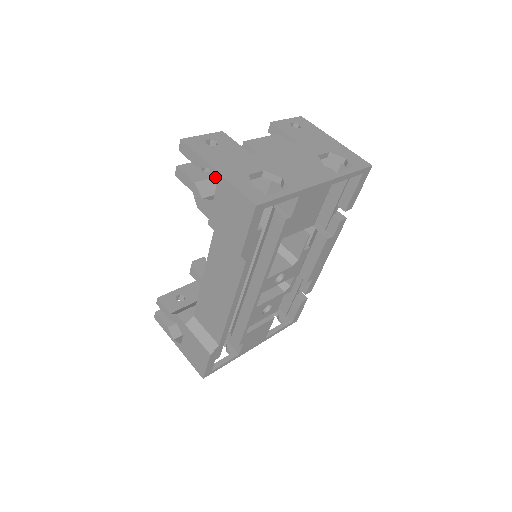
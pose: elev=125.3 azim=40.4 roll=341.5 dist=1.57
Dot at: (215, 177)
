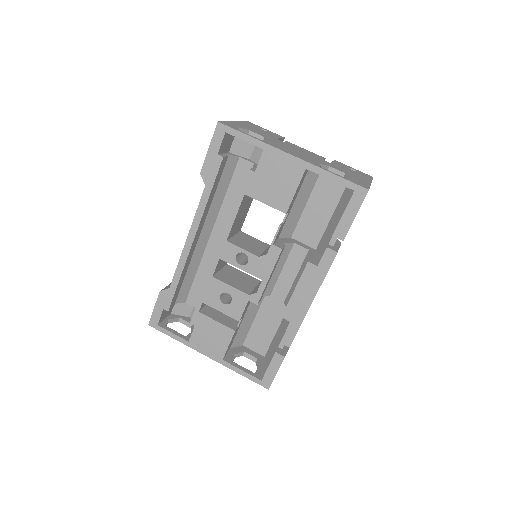
Dot at: occluded
